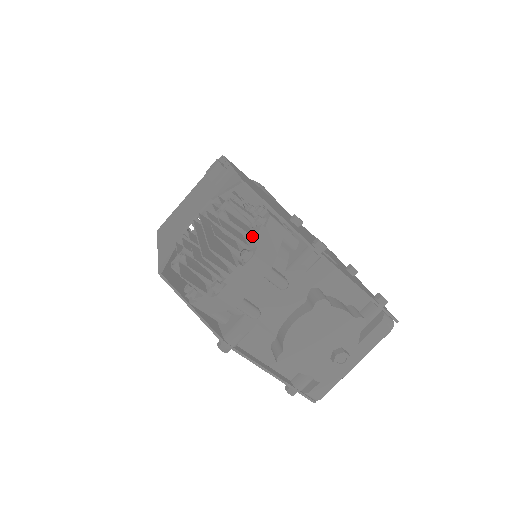
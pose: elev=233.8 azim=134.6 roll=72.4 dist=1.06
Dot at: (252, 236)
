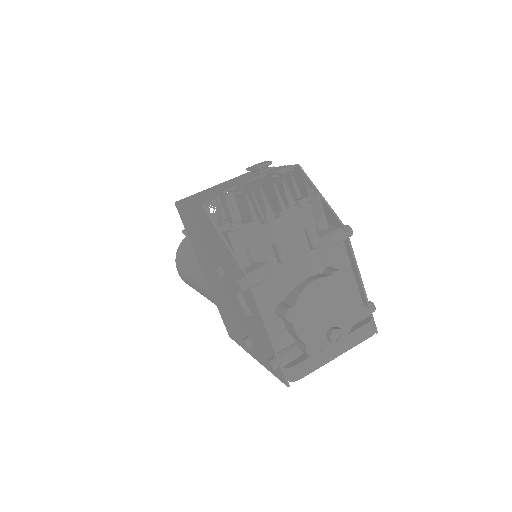
Dot at: (310, 192)
